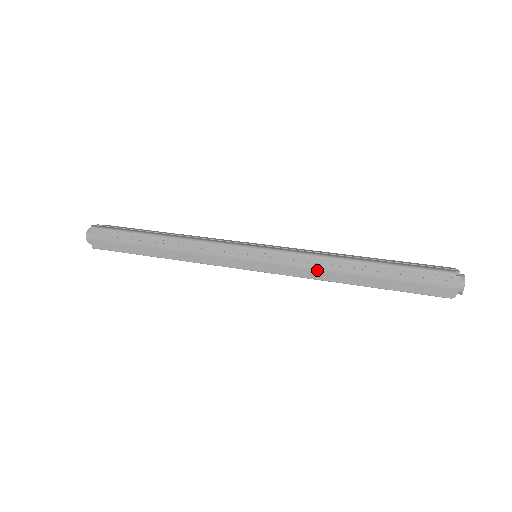
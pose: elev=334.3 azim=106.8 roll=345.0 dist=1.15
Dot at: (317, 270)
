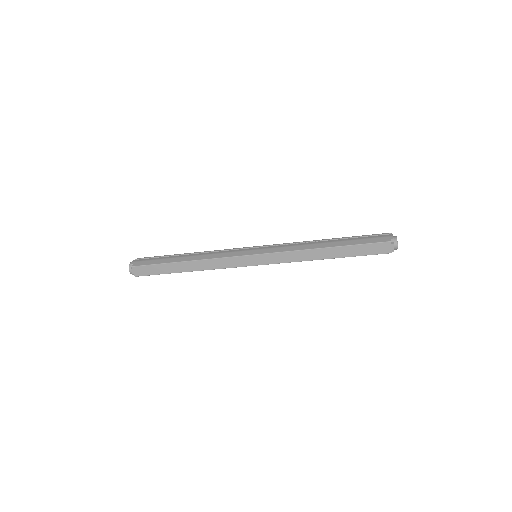
Dot at: (299, 245)
